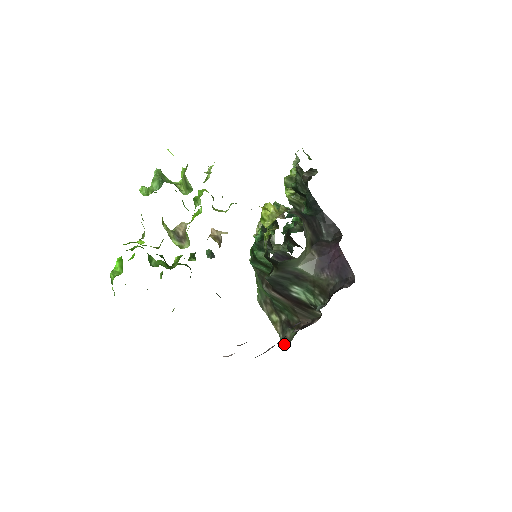
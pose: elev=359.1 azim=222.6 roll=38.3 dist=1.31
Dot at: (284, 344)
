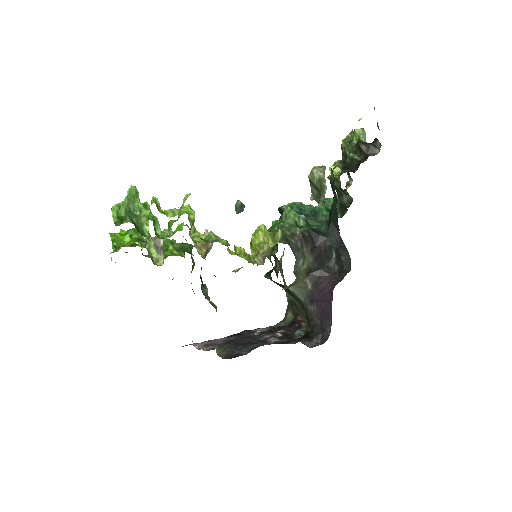
Dot at: (281, 322)
